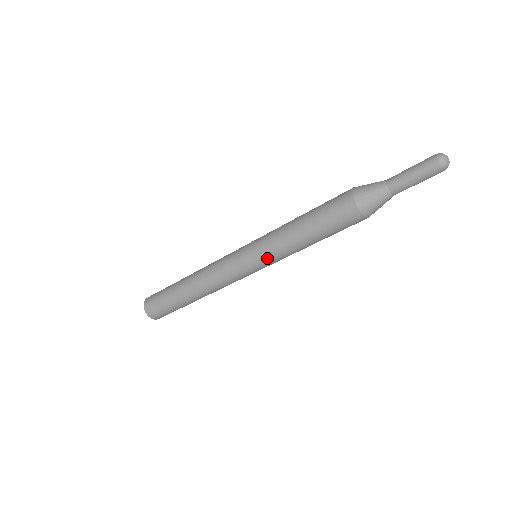
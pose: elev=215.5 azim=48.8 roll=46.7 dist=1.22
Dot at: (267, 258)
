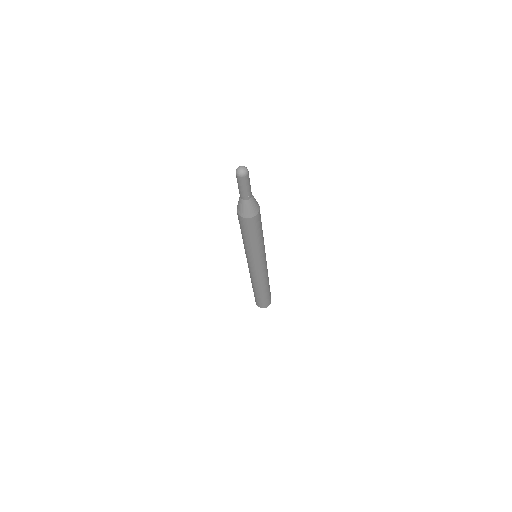
Dot at: (250, 258)
